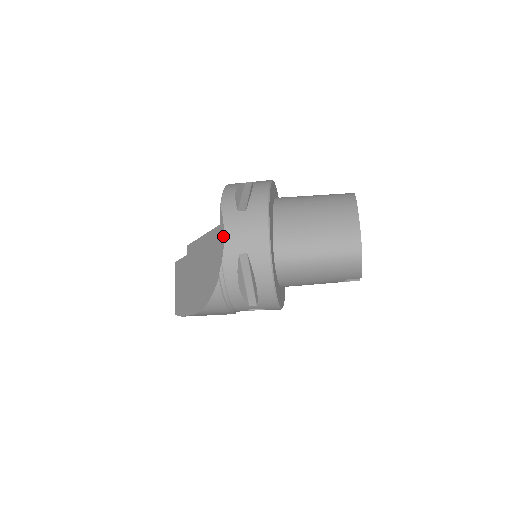
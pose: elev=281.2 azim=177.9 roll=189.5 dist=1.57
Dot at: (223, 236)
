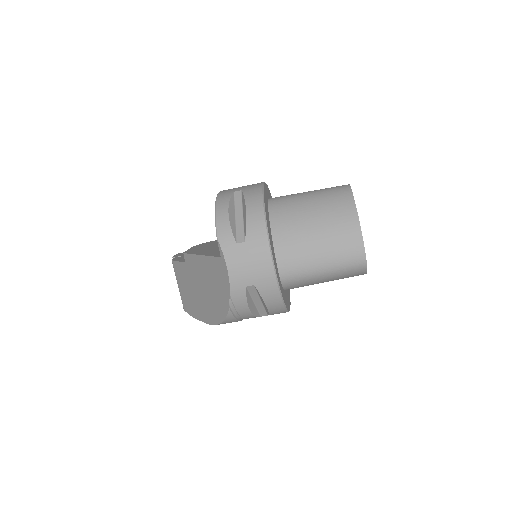
Dot at: (227, 272)
